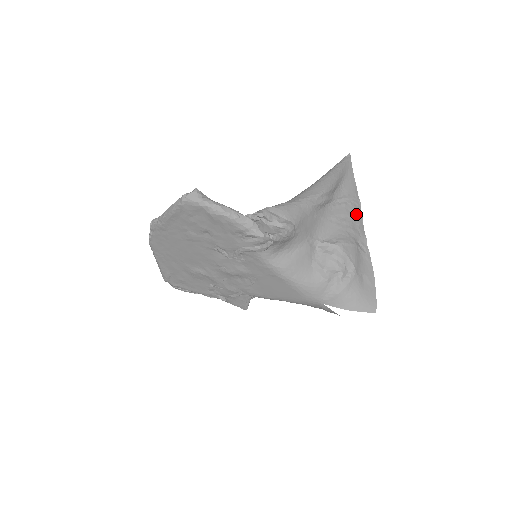
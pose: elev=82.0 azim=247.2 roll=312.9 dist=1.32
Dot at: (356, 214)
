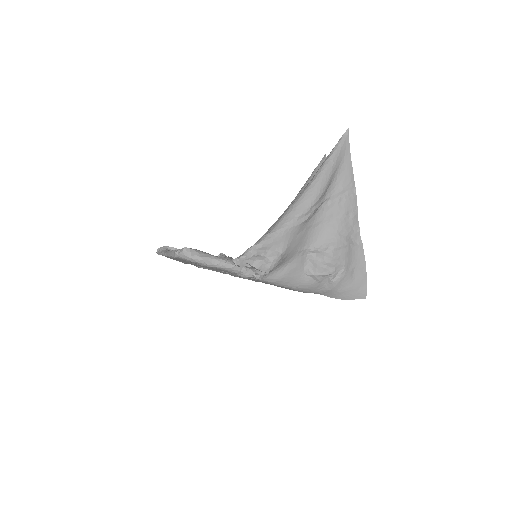
Dot at: (350, 207)
